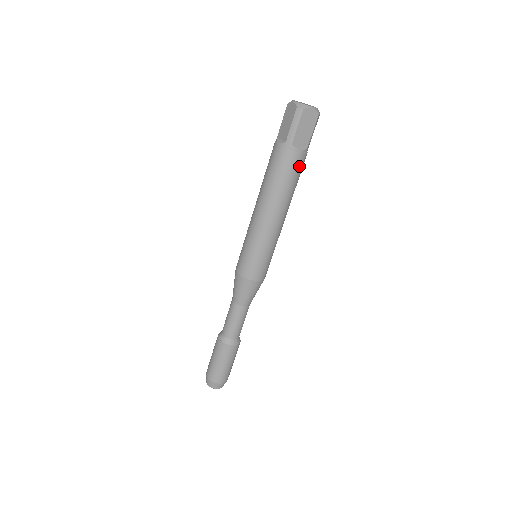
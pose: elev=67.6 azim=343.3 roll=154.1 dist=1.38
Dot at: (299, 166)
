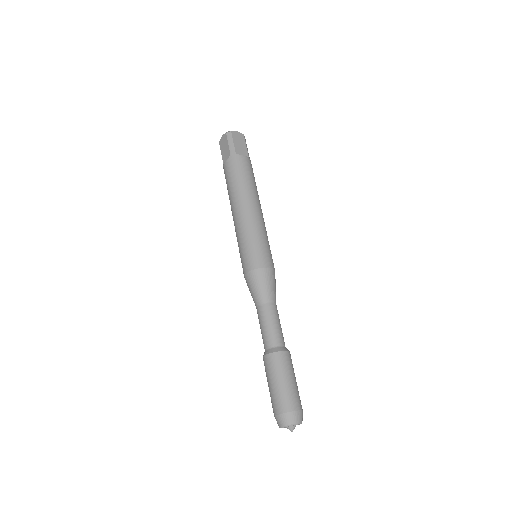
Dot at: (250, 168)
